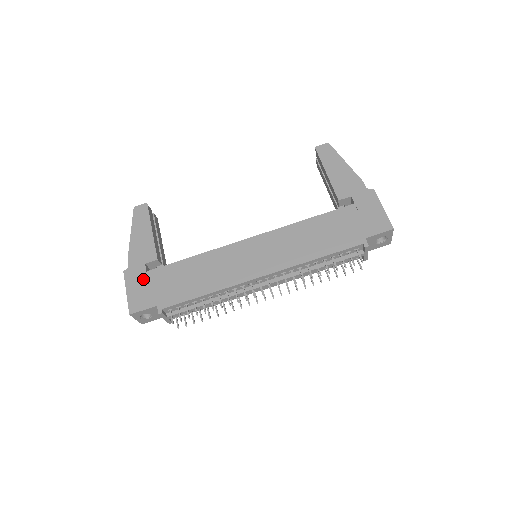
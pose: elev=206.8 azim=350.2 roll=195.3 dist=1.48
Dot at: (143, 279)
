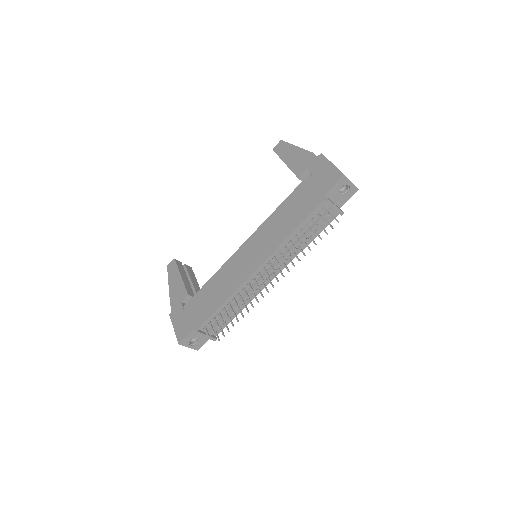
Dot at: (182, 314)
